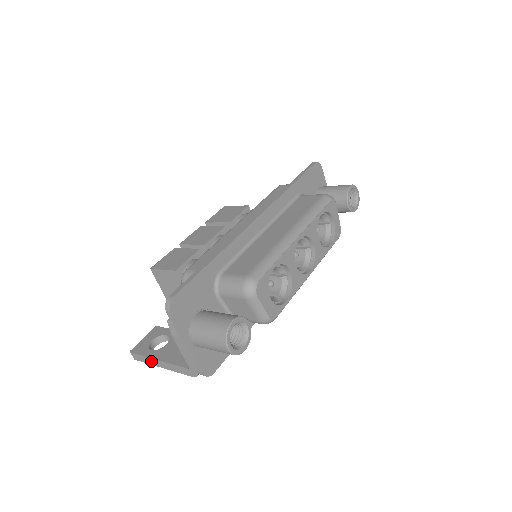
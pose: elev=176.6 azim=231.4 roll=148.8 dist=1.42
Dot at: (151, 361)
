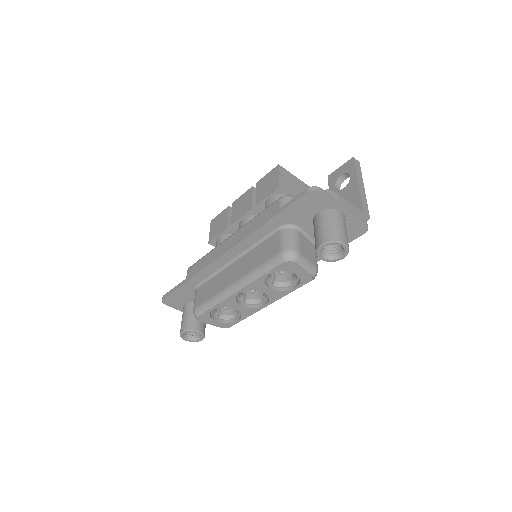
Dot at: occluded
